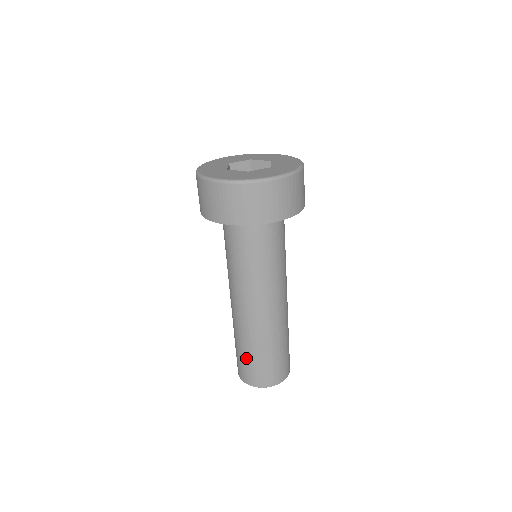
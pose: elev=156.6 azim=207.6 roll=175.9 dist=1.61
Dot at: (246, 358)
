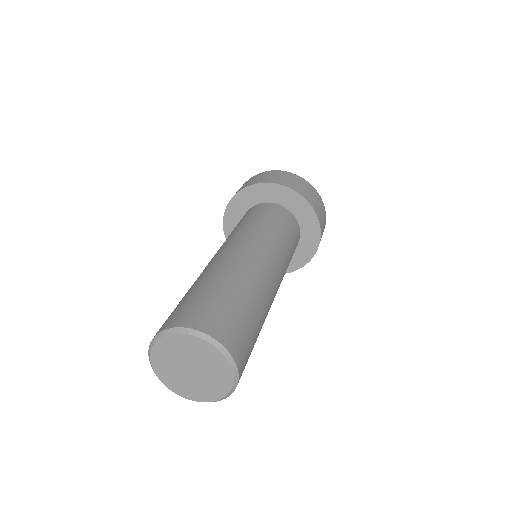
Dot at: (208, 293)
